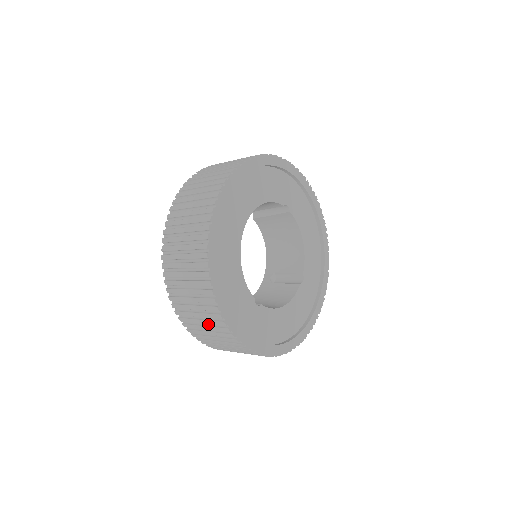
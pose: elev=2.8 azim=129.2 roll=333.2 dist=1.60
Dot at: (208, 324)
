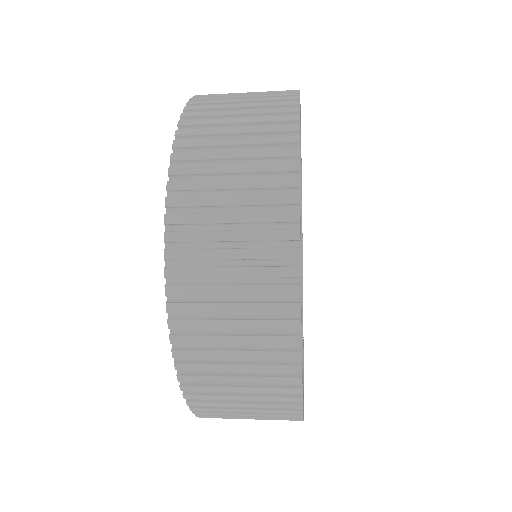
Dot at: (243, 299)
